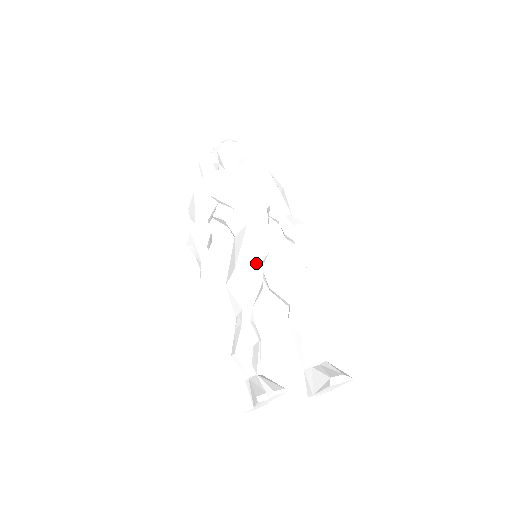
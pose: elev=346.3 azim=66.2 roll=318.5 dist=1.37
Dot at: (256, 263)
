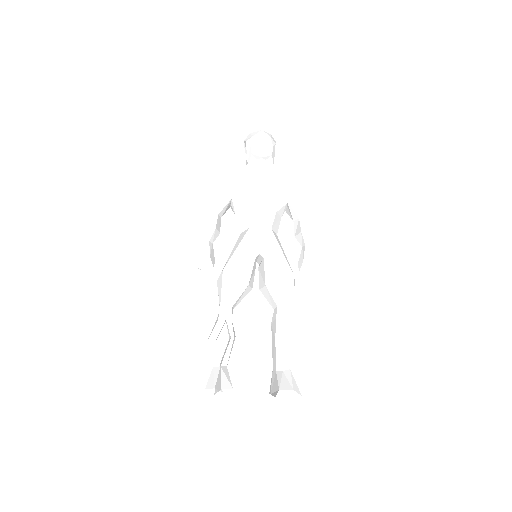
Dot at: (245, 268)
